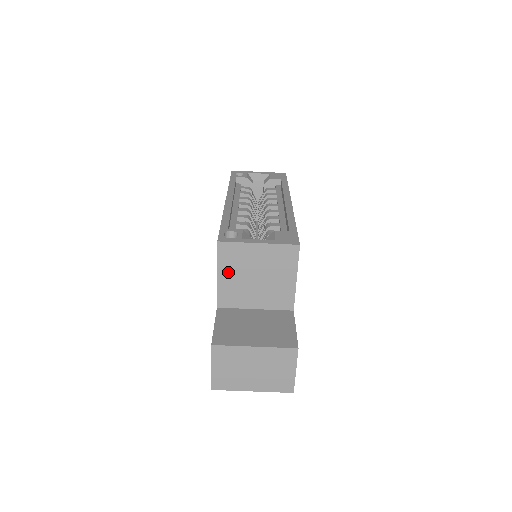
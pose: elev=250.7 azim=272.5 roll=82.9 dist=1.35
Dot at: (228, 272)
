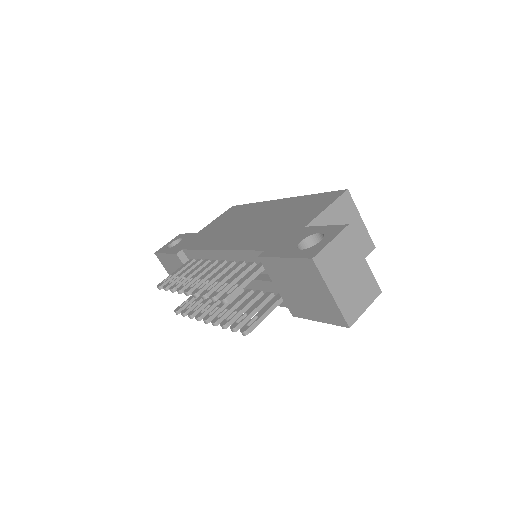
Dot at: (334, 213)
